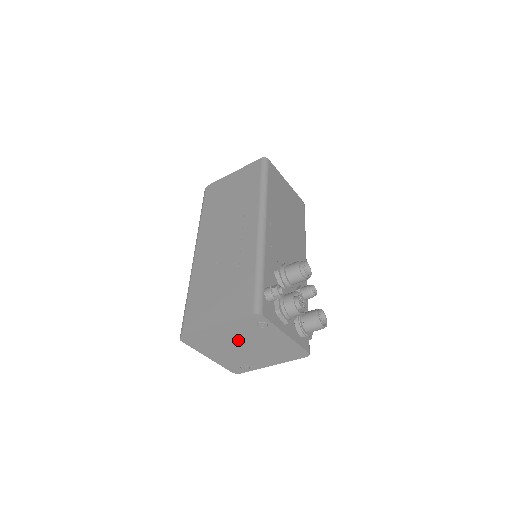
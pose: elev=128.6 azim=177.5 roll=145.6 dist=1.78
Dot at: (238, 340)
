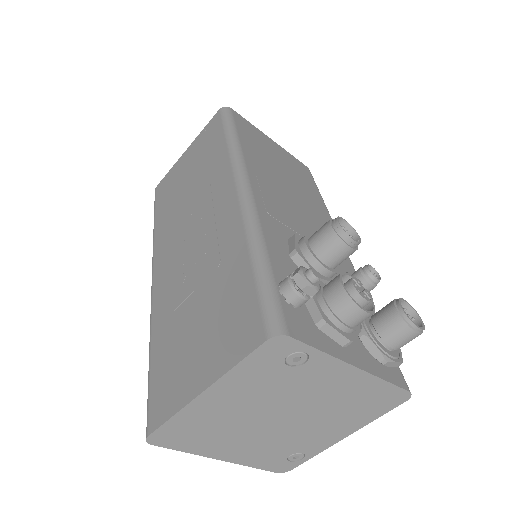
Dot at: (260, 408)
